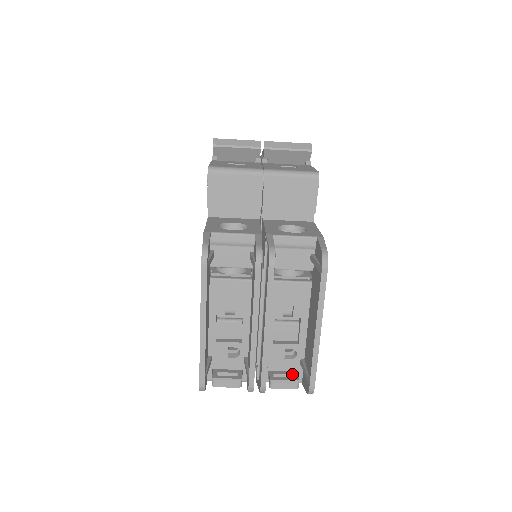
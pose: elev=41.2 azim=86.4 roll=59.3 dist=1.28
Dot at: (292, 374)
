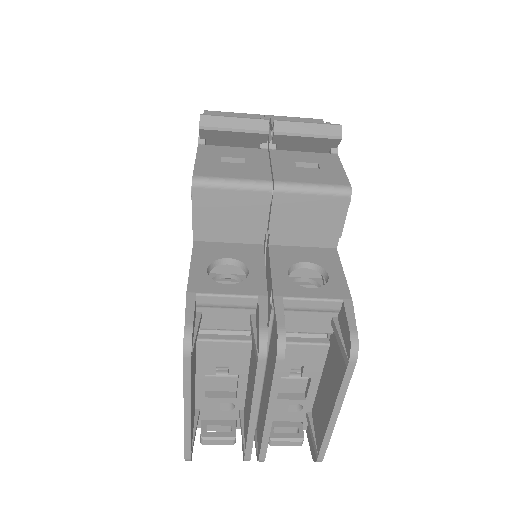
Dot at: (296, 427)
